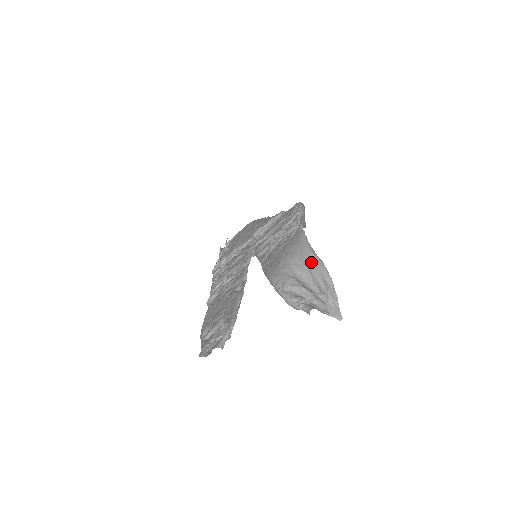
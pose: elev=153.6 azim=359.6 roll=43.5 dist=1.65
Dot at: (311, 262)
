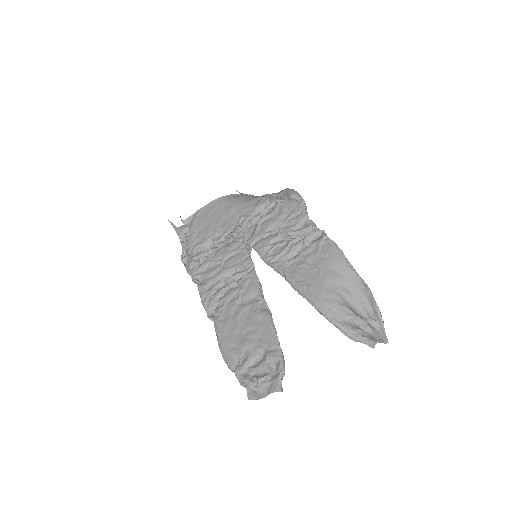
Dot at: (358, 286)
